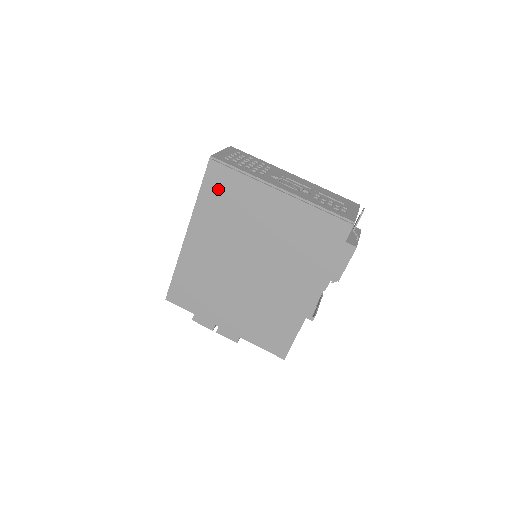
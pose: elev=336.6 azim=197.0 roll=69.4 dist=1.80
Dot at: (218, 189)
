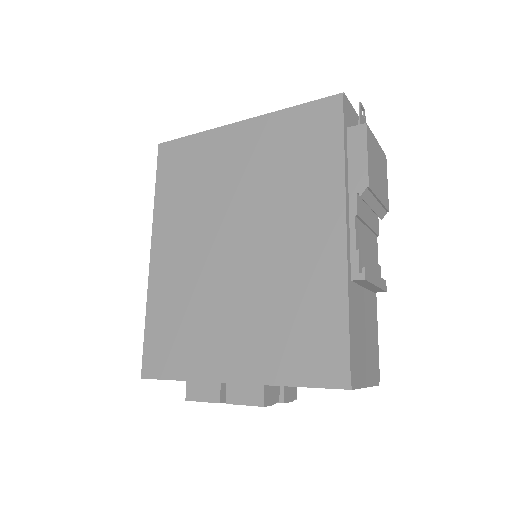
Dot at: (173, 170)
